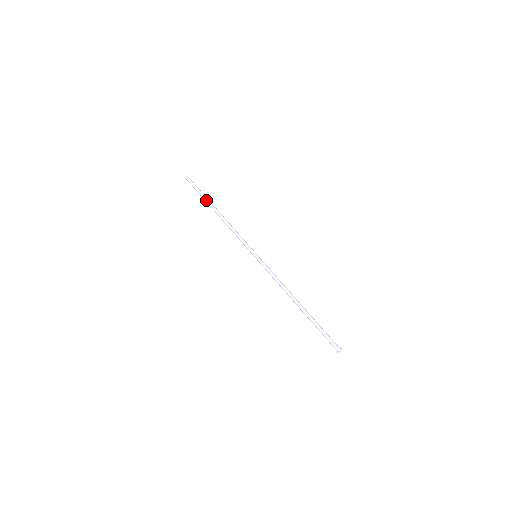
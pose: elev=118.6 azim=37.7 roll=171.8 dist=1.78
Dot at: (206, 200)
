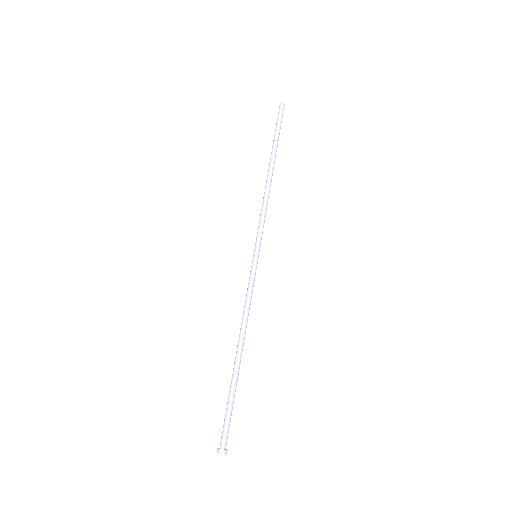
Dot at: (272, 148)
